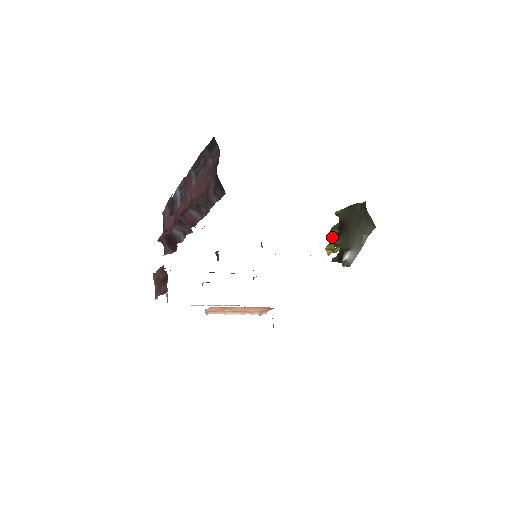
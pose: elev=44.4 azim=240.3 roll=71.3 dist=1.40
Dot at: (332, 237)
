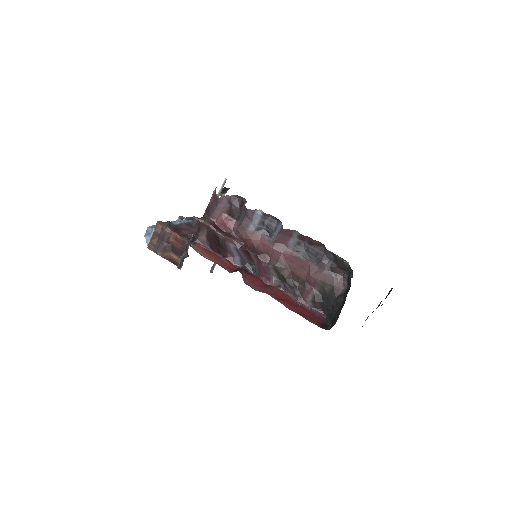
Dot at: occluded
